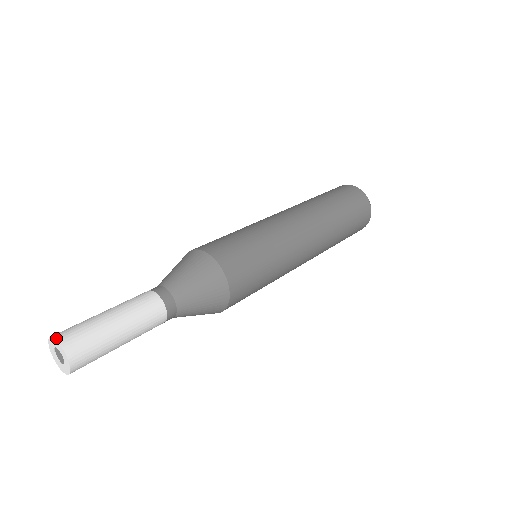
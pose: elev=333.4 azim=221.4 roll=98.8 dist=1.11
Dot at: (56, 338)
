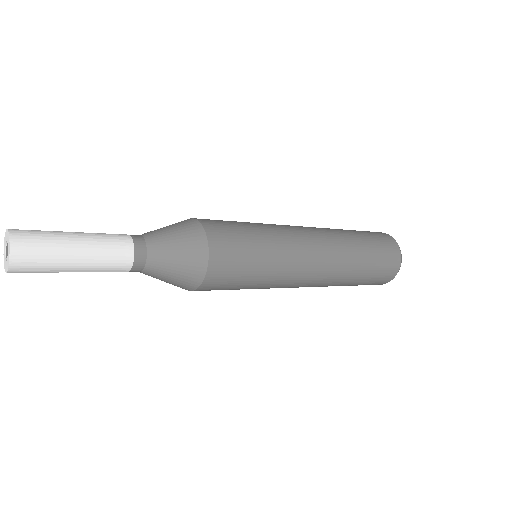
Dot at: (10, 231)
